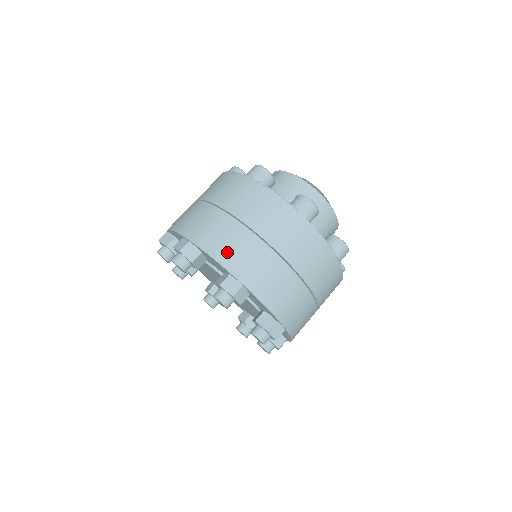
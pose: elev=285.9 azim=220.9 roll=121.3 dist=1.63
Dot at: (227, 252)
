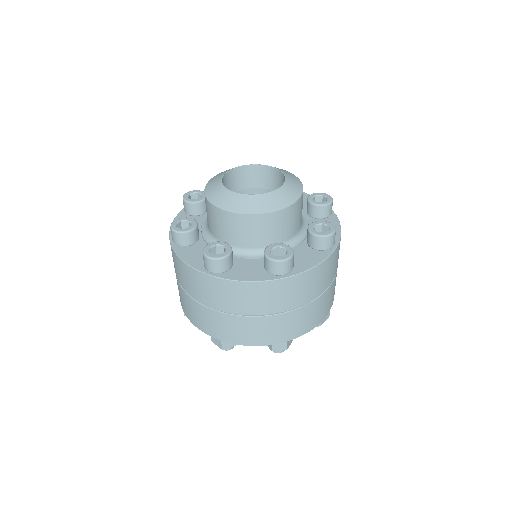
Dot at: (196, 320)
